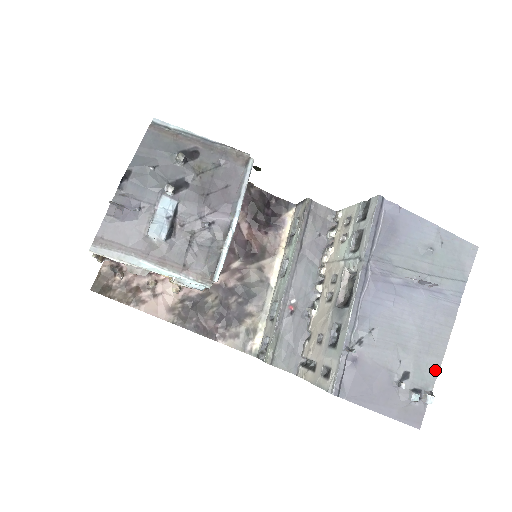
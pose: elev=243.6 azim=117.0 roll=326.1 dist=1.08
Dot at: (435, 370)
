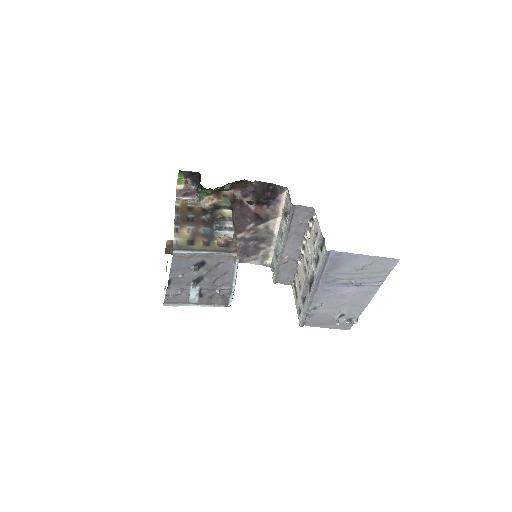
Dot at: (361, 311)
